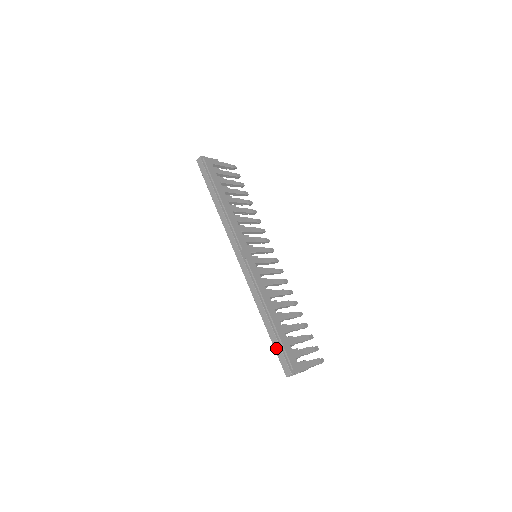
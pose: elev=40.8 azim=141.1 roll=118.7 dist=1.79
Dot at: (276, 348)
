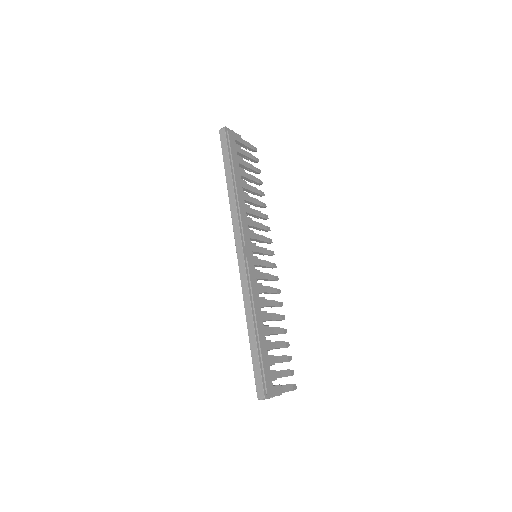
Dot at: (255, 365)
